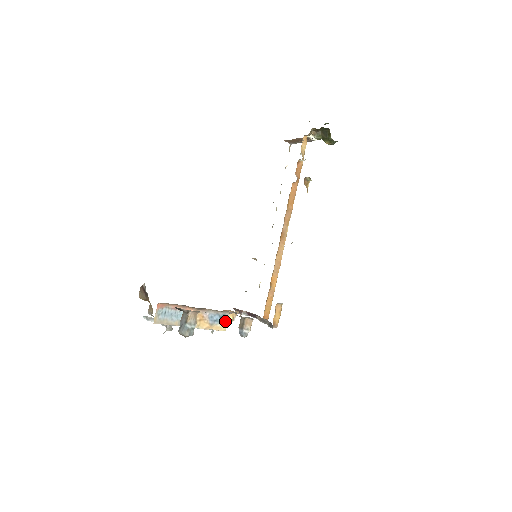
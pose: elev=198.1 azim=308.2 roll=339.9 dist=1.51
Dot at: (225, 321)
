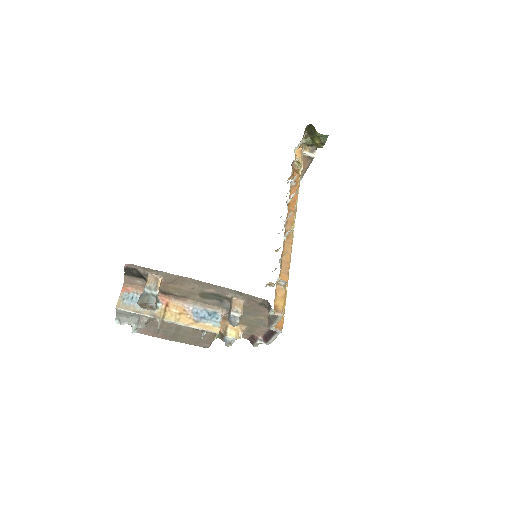
Dot at: (217, 321)
